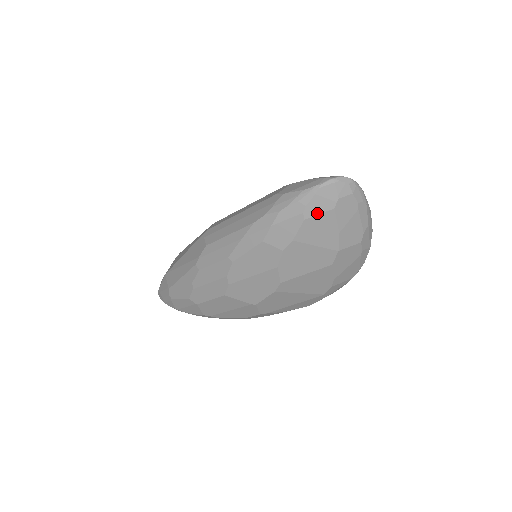
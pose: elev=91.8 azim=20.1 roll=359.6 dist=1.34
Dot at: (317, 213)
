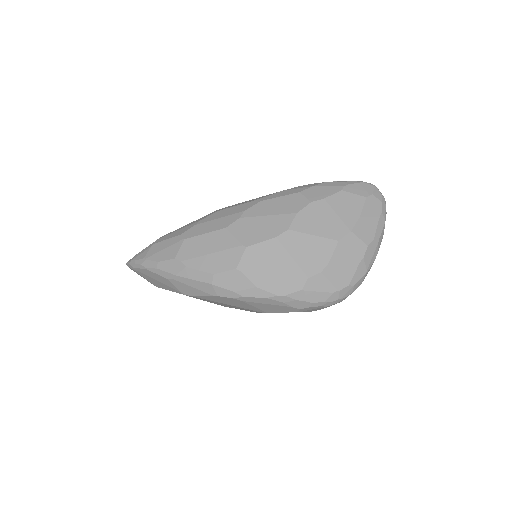
Dot at: (353, 192)
